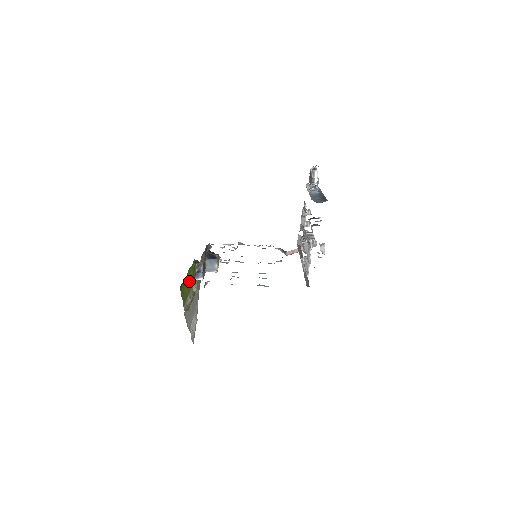
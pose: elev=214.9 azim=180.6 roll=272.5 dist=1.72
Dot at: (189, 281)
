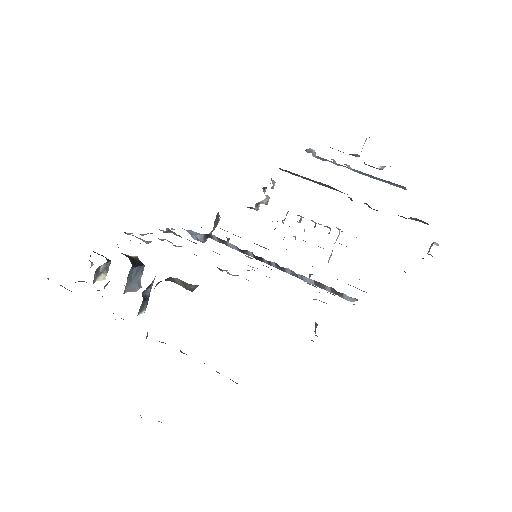
Dot at: occluded
